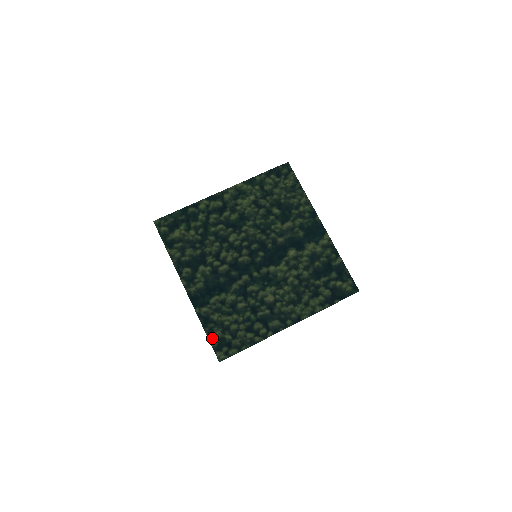
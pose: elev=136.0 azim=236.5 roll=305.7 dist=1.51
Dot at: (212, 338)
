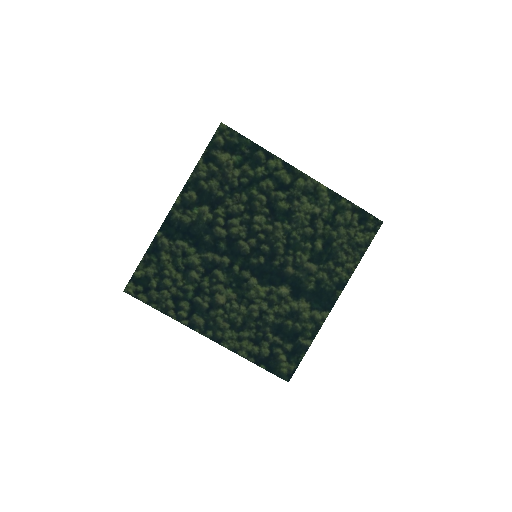
Dot at: (142, 268)
